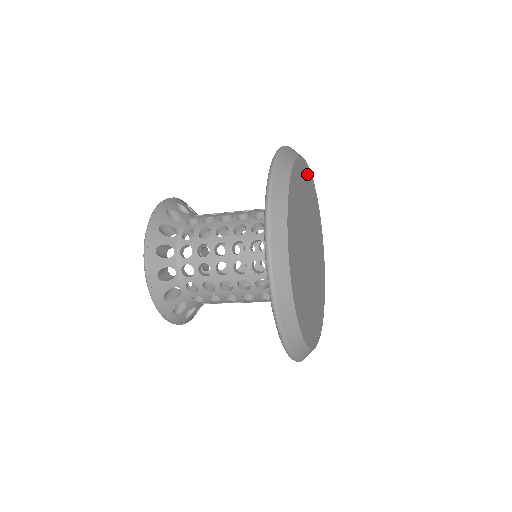
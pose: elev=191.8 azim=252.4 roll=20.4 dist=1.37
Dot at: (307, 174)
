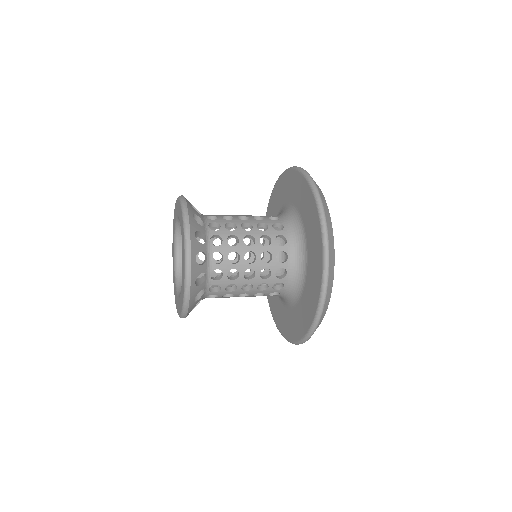
Dot at: occluded
